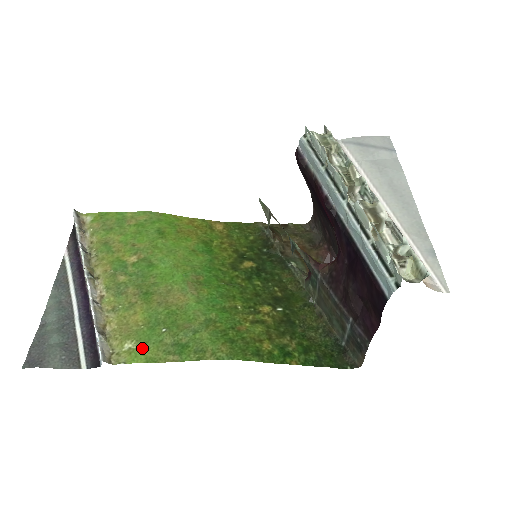
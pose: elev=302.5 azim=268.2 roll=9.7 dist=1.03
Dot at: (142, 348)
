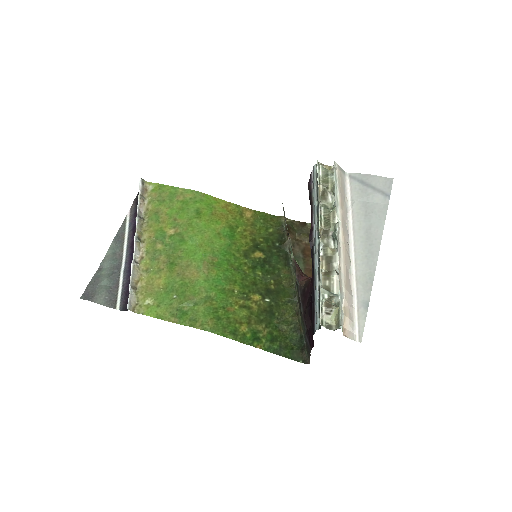
Dot at: (156, 306)
